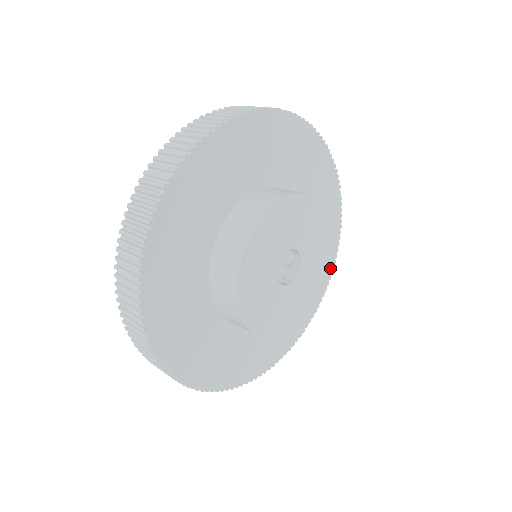
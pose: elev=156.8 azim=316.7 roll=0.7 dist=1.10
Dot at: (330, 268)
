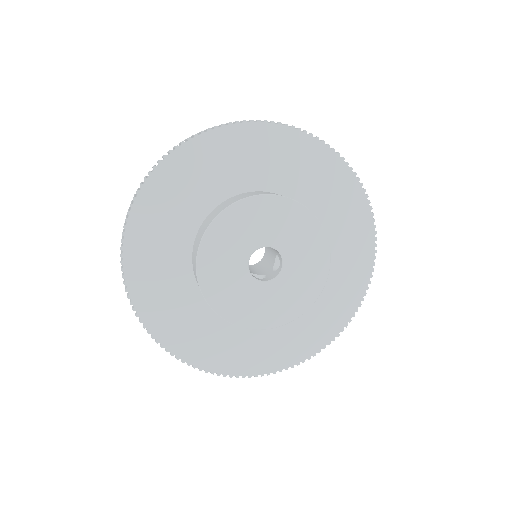
Dot at: (345, 319)
